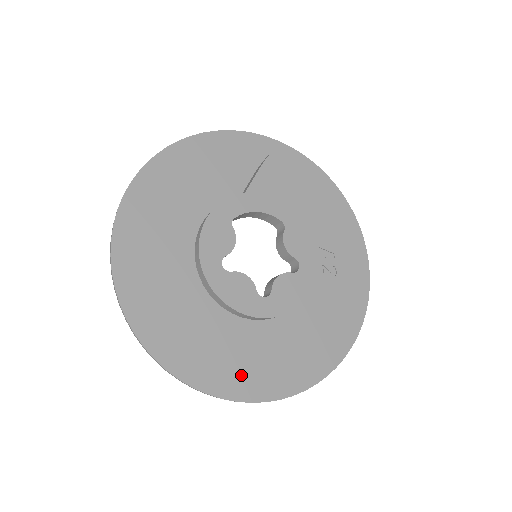
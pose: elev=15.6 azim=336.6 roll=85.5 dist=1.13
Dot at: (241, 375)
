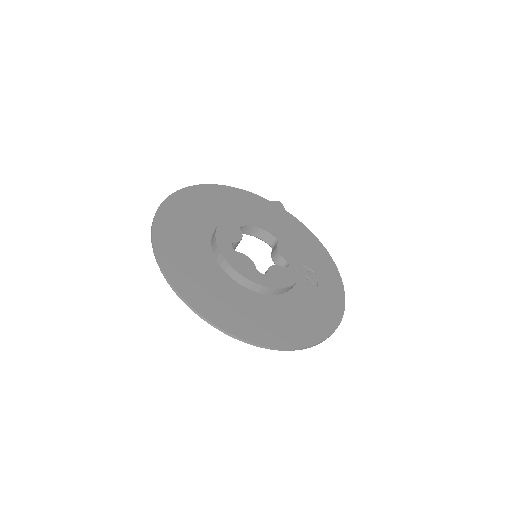
Dot at: (241, 321)
